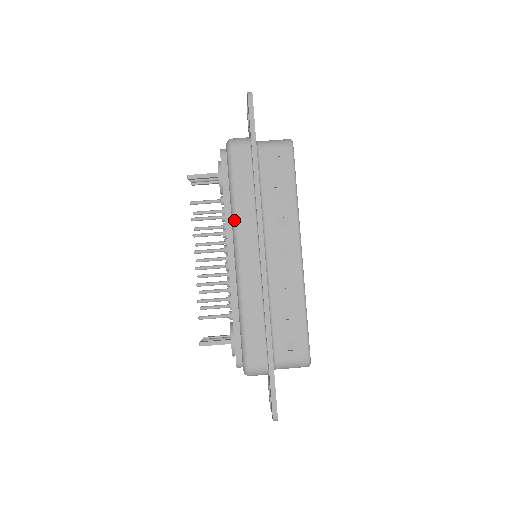
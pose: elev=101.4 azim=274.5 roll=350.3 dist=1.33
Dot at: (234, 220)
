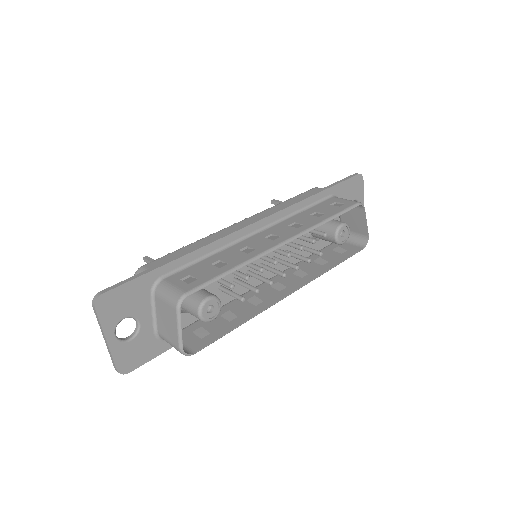
Dot at: (266, 210)
